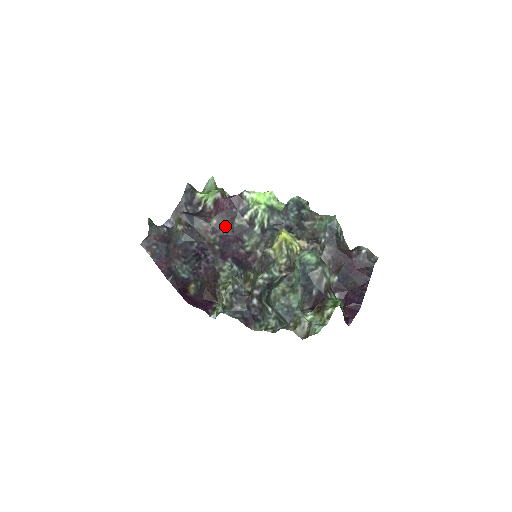
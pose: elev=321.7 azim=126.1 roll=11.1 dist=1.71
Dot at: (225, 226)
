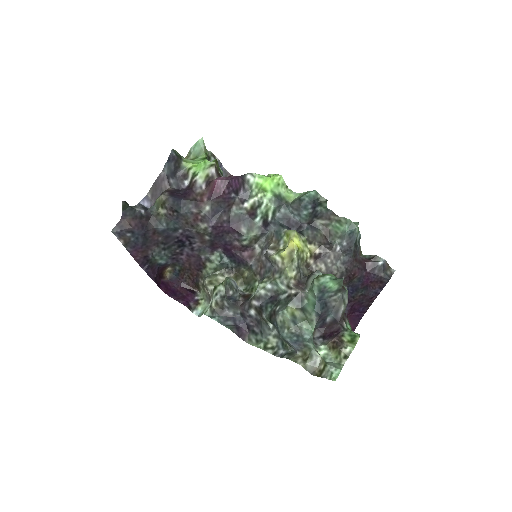
Dot at: (220, 214)
